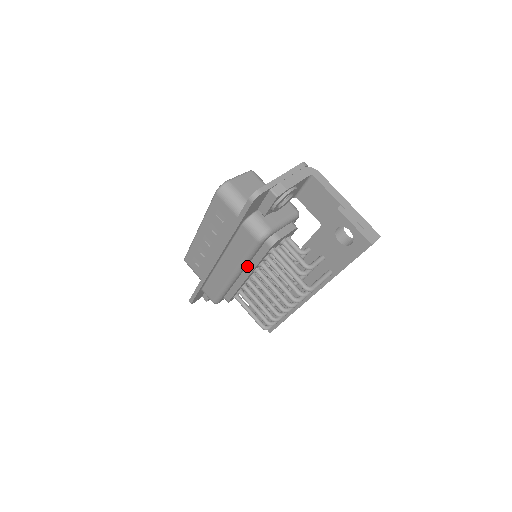
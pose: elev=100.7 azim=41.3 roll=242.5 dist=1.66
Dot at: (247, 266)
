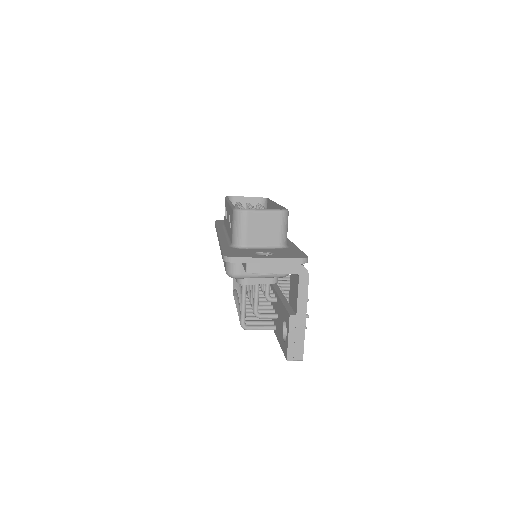
Dot at: occluded
